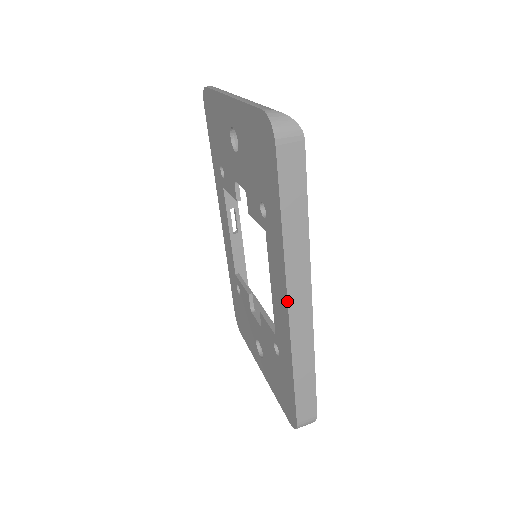
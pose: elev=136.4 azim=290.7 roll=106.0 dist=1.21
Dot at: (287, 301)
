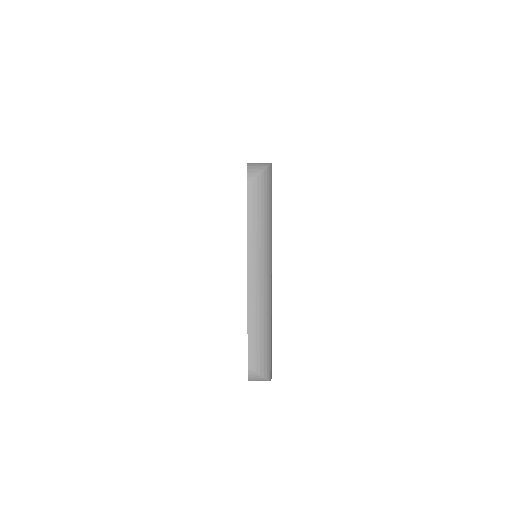
Dot at: occluded
